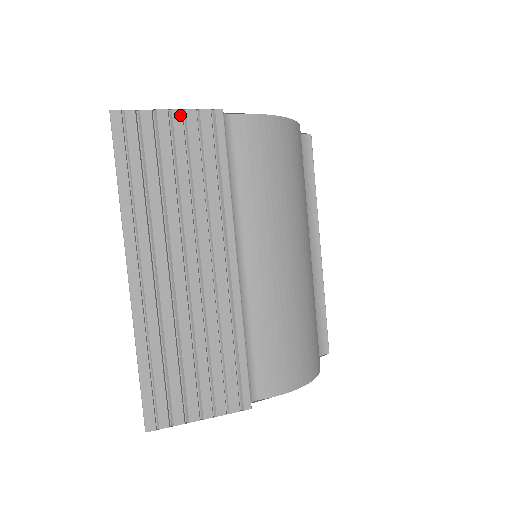
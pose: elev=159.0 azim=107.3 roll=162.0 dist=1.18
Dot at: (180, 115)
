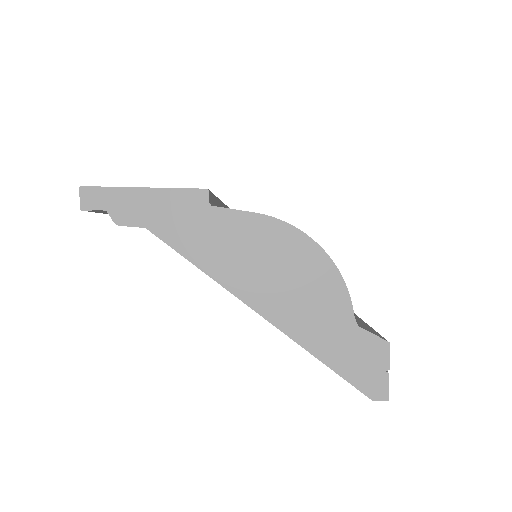
Dot at: occluded
